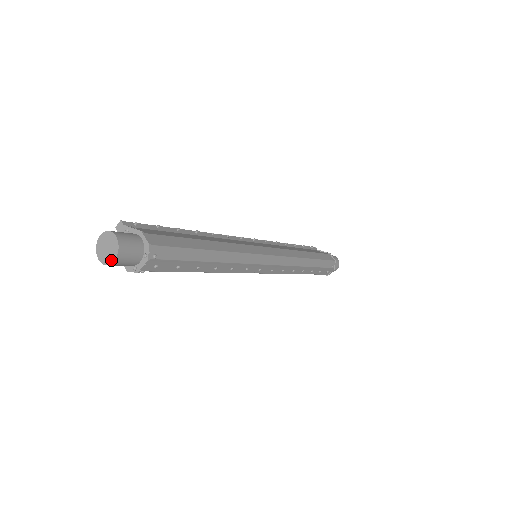
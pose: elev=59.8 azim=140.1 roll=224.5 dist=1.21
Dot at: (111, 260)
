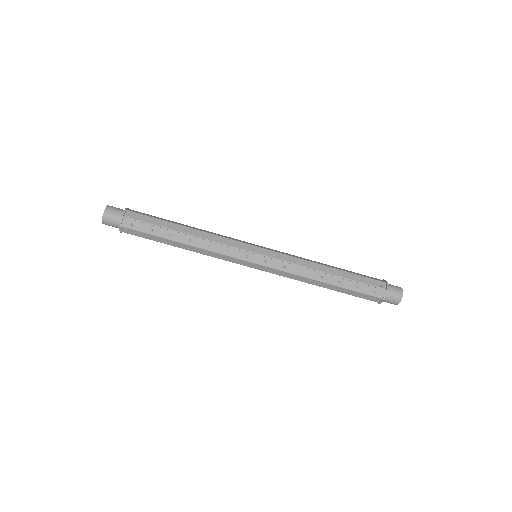
Dot at: (103, 217)
